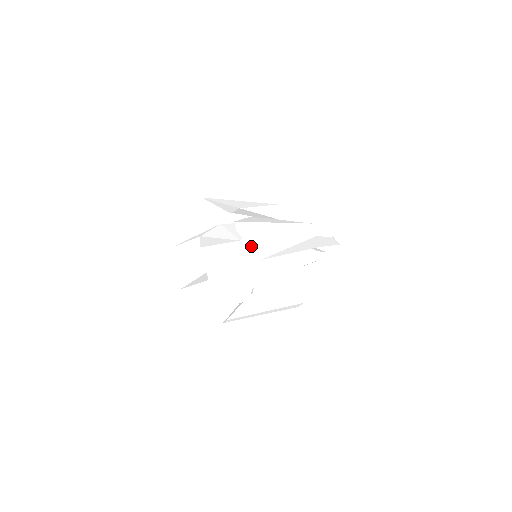
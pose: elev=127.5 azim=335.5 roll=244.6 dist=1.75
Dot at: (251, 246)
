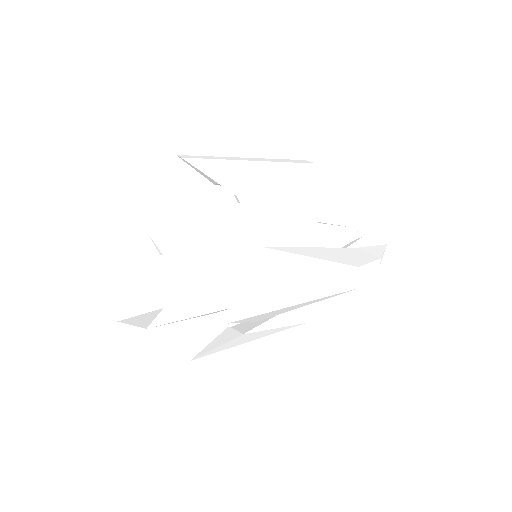
Dot at: (217, 181)
